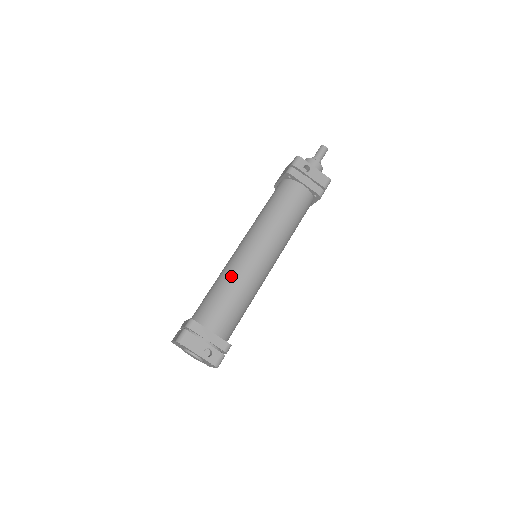
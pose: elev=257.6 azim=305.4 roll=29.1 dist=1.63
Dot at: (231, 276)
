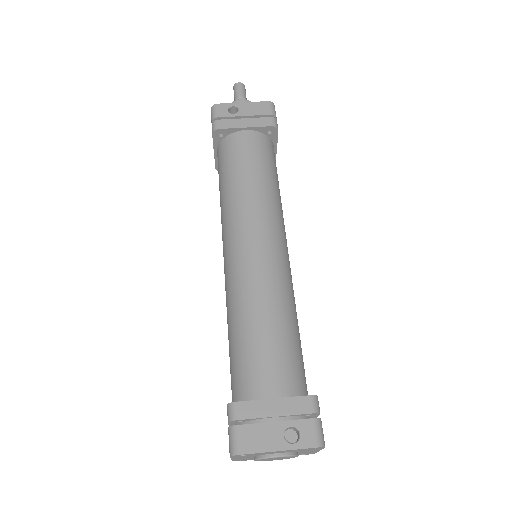
Dot at: (240, 301)
